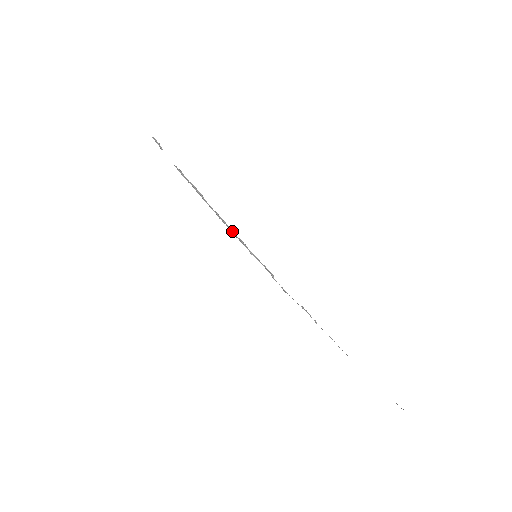
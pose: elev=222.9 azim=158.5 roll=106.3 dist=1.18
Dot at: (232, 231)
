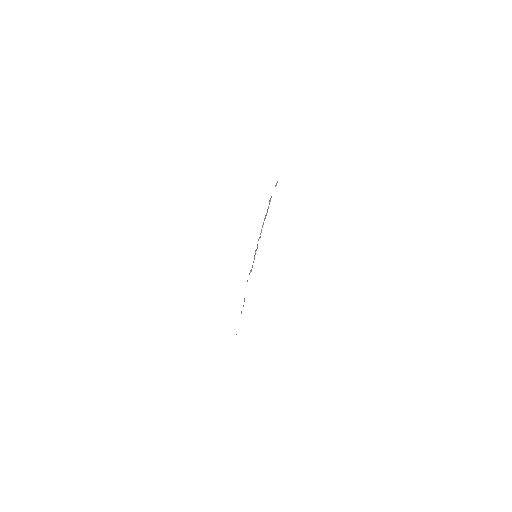
Dot at: (260, 237)
